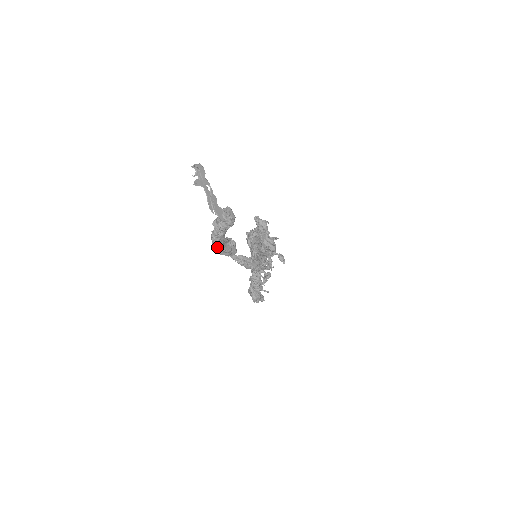
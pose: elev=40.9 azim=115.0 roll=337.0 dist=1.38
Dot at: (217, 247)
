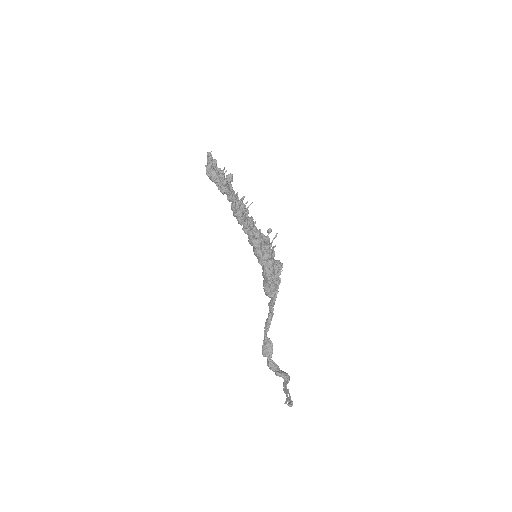
Dot at: (267, 362)
